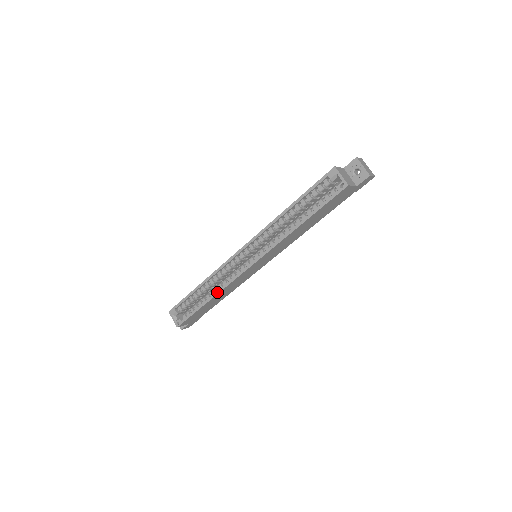
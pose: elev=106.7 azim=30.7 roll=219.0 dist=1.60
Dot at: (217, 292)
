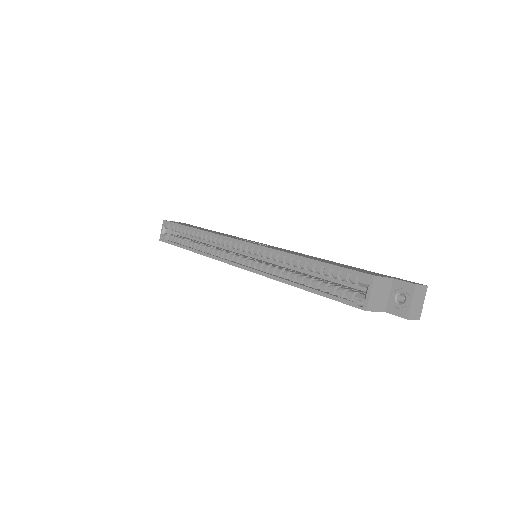
Dot at: (200, 252)
